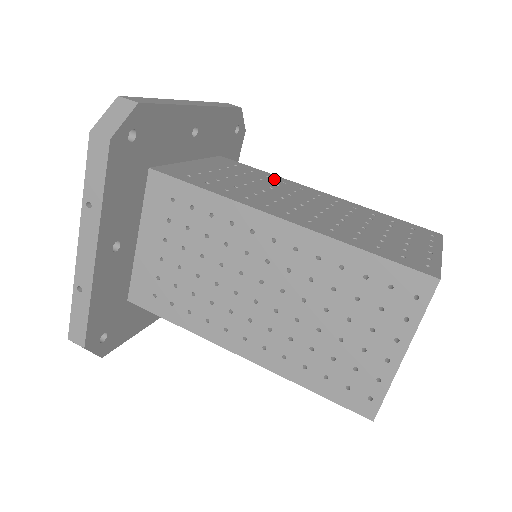
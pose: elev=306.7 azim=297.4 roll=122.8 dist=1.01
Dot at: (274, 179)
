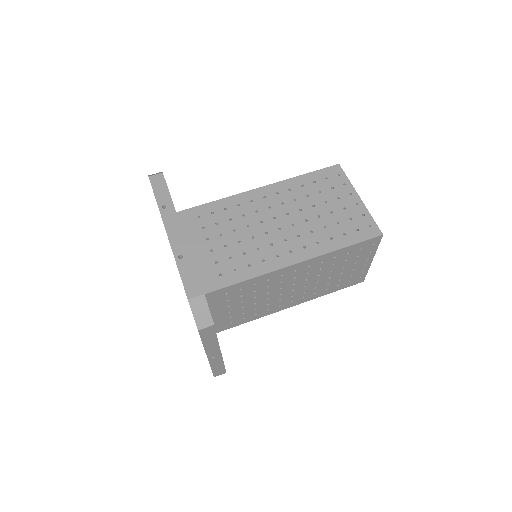
Dot at: occluded
